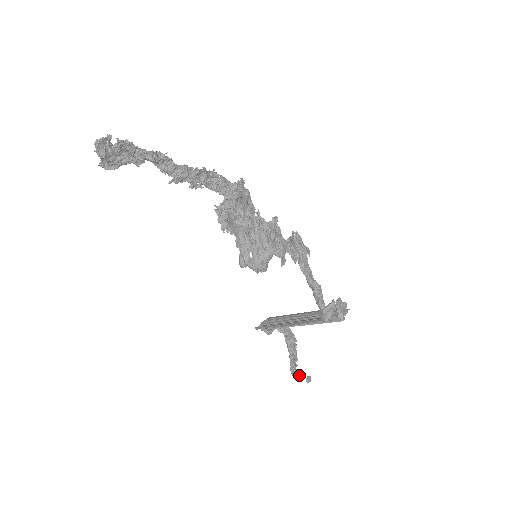
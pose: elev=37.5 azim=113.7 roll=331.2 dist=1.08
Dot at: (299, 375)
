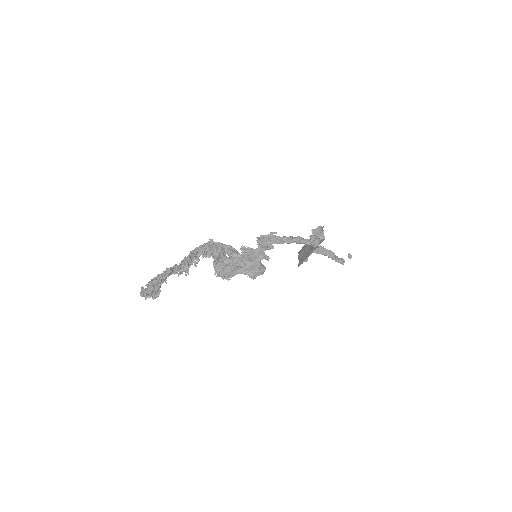
Dot at: (343, 261)
